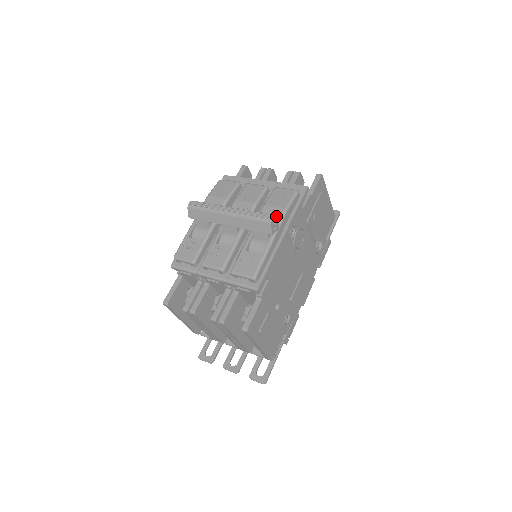
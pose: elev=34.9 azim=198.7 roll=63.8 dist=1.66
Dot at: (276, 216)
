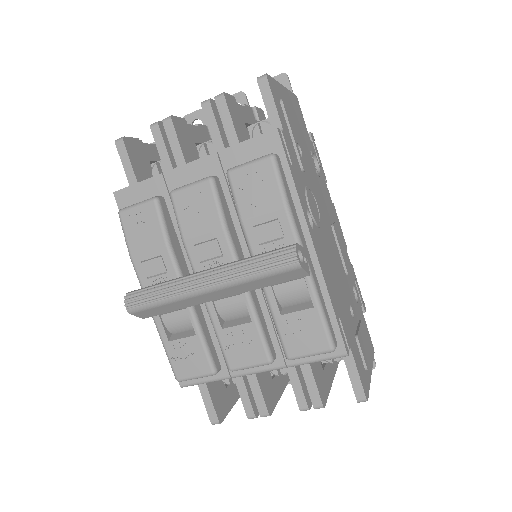
Dot at: (295, 246)
